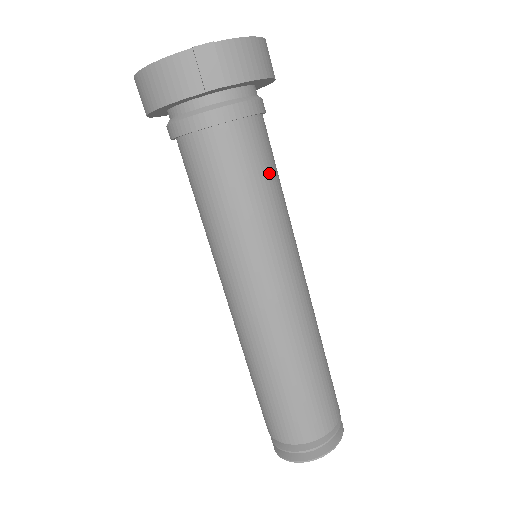
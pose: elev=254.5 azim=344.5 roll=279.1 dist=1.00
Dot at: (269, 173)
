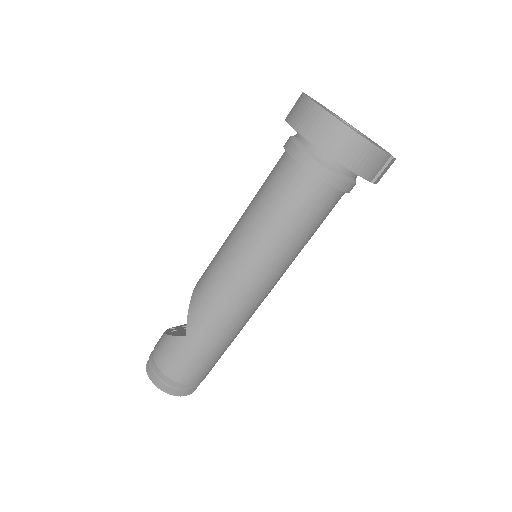
Dot at: occluded
